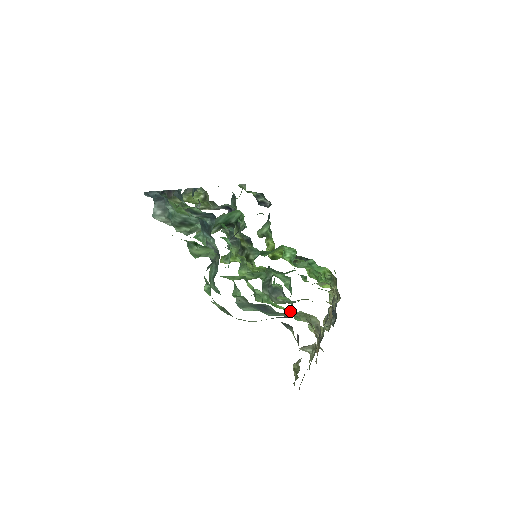
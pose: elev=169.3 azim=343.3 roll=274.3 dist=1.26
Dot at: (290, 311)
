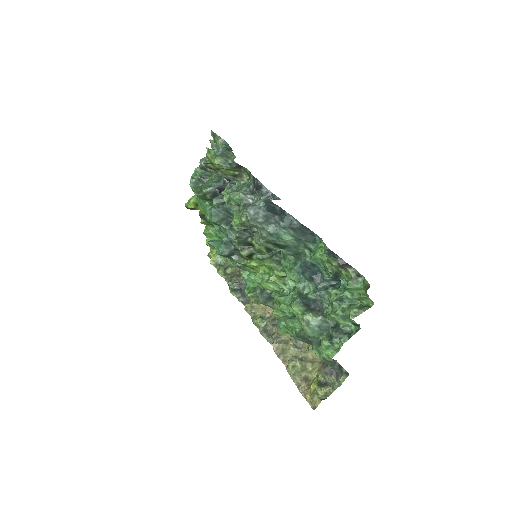
Dot at: (290, 328)
